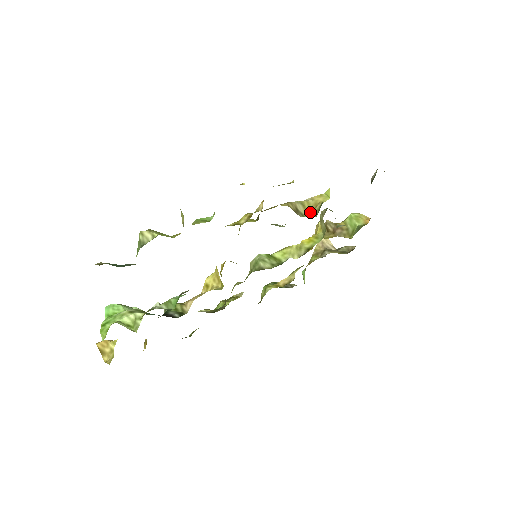
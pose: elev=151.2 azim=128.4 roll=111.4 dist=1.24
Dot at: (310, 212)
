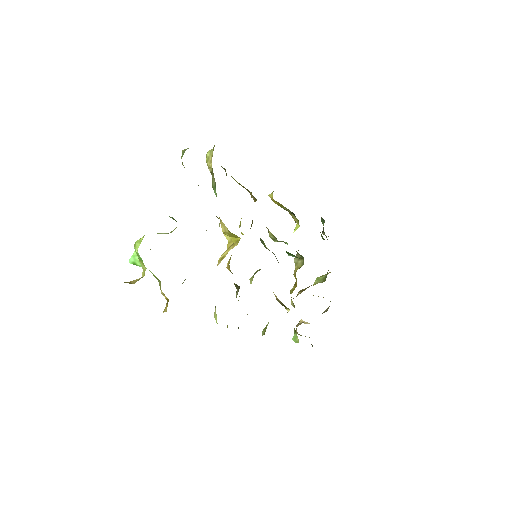
Dot at: occluded
